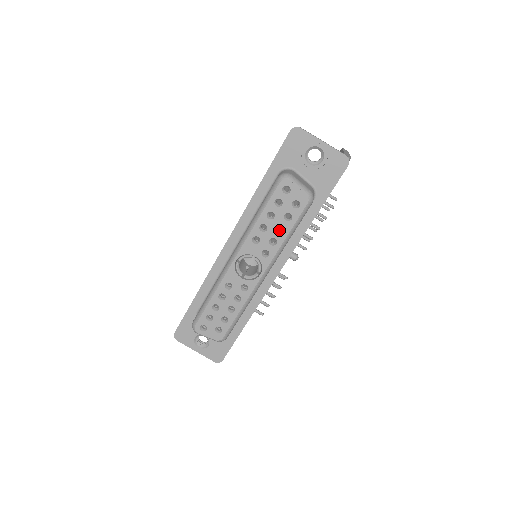
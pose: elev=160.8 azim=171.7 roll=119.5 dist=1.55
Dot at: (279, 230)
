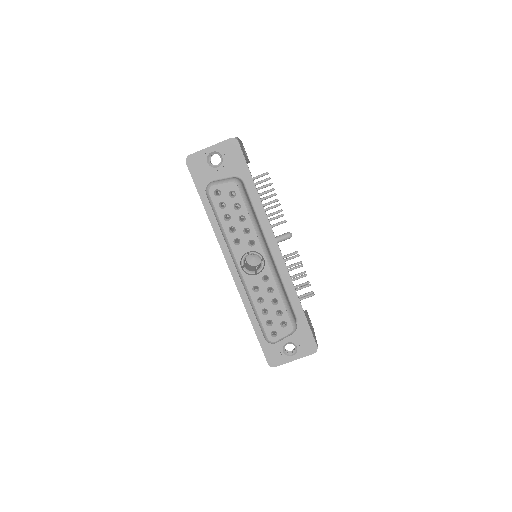
Dot at: (242, 221)
